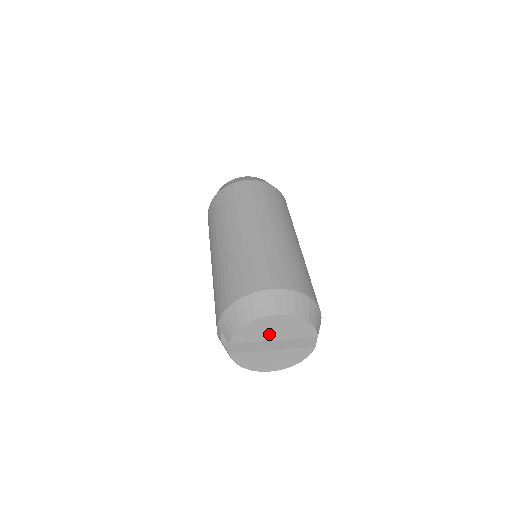
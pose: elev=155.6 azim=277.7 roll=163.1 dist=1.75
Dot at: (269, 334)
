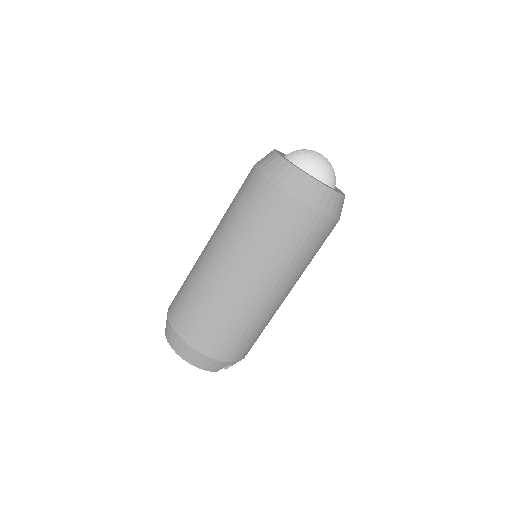
Dot at: occluded
